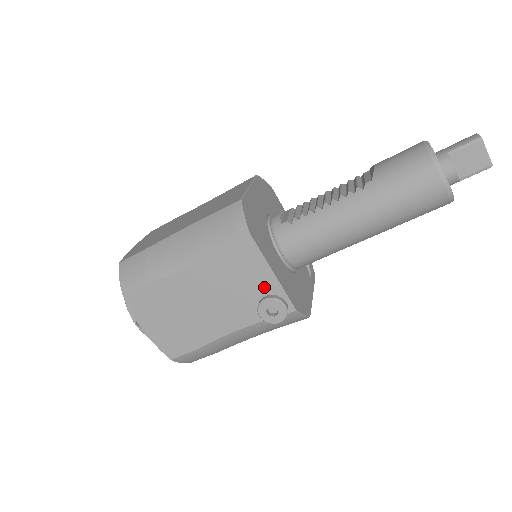
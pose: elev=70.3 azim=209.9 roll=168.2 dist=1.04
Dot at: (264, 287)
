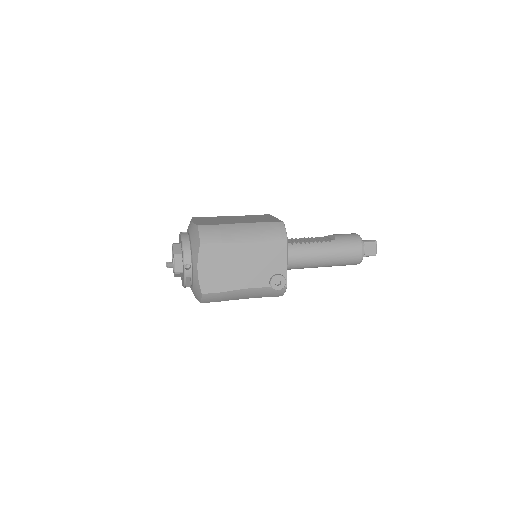
Dot at: (279, 269)
